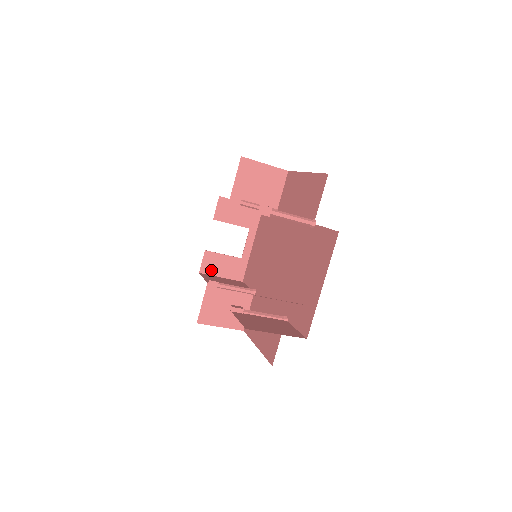
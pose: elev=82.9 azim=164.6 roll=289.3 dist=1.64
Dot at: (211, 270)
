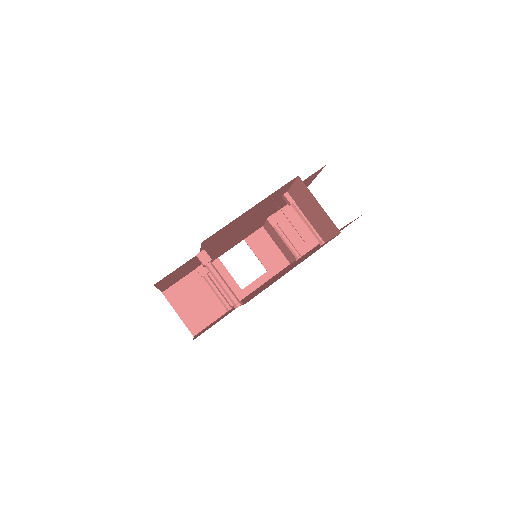
Dot at: occluded
